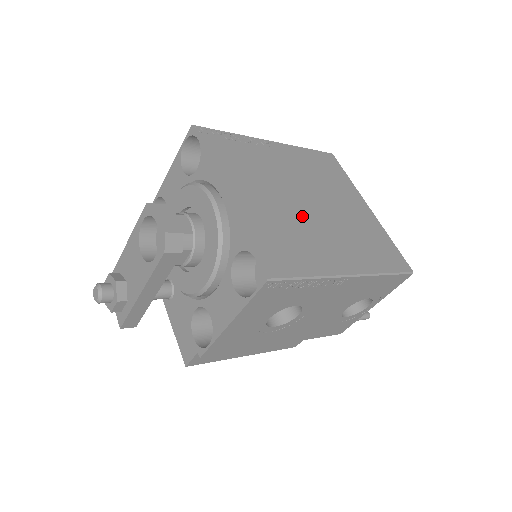
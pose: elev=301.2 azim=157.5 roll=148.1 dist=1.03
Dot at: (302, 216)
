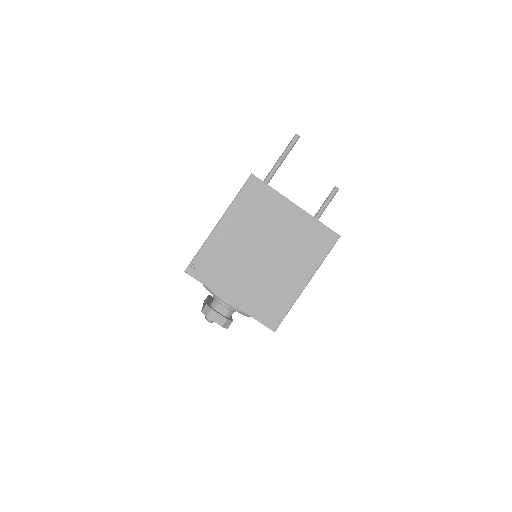
Dot at: (267, 271)
